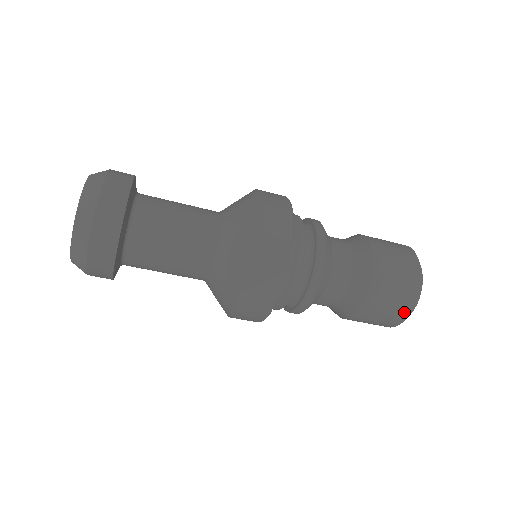
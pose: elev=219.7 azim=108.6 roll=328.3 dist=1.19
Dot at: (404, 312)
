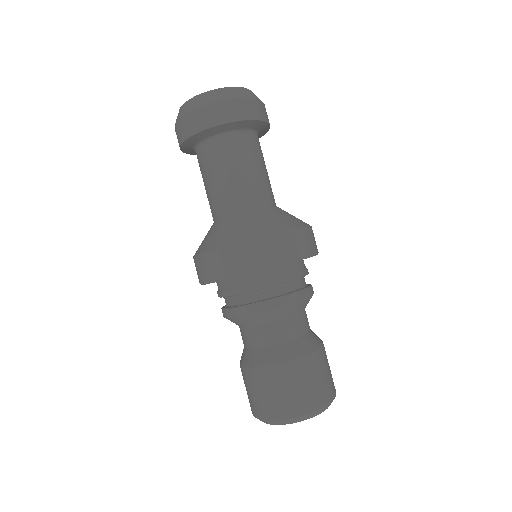
Dot at: (288, 411)
